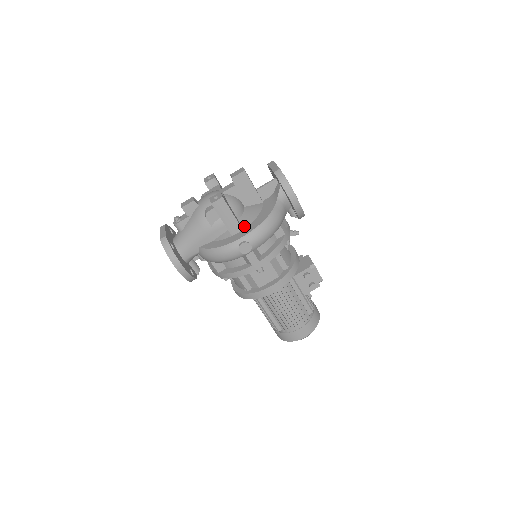
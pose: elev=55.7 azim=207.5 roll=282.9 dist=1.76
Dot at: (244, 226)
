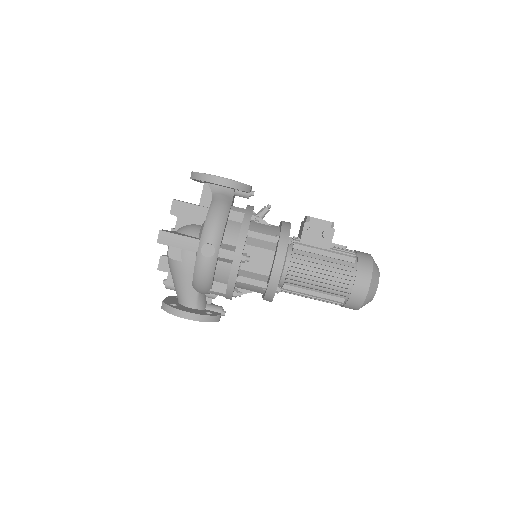
Dot at: occluded
